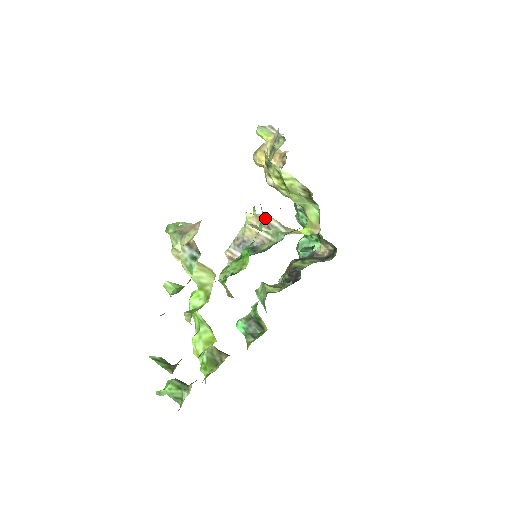
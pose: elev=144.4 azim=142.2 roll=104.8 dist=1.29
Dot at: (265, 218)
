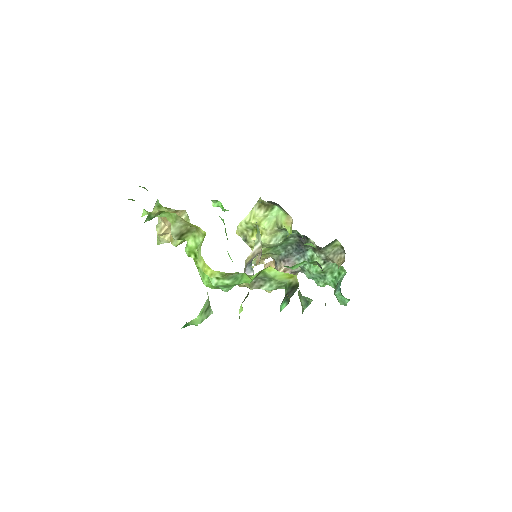
Dot at: occluded
